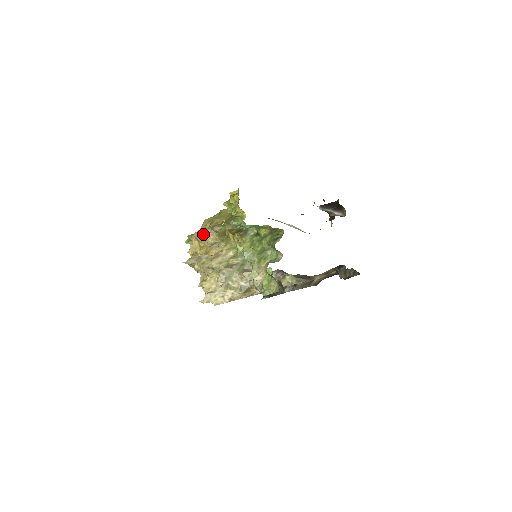
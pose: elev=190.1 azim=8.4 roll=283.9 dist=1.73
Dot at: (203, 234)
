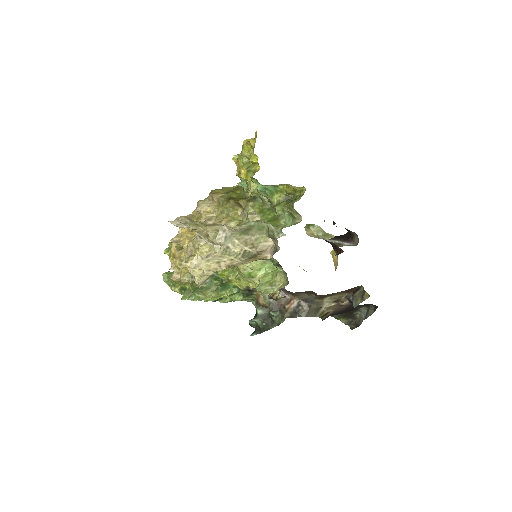
Dot at: (198, 205)
